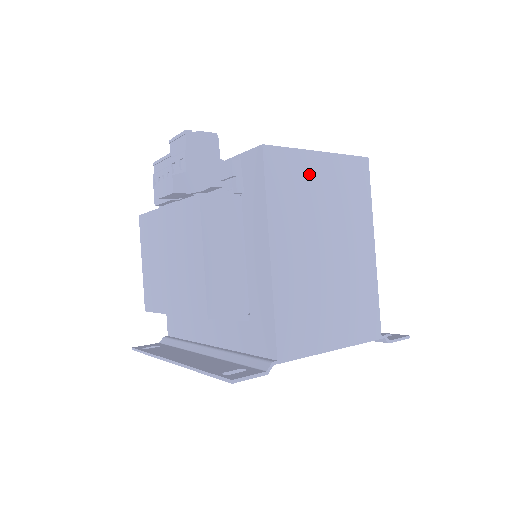
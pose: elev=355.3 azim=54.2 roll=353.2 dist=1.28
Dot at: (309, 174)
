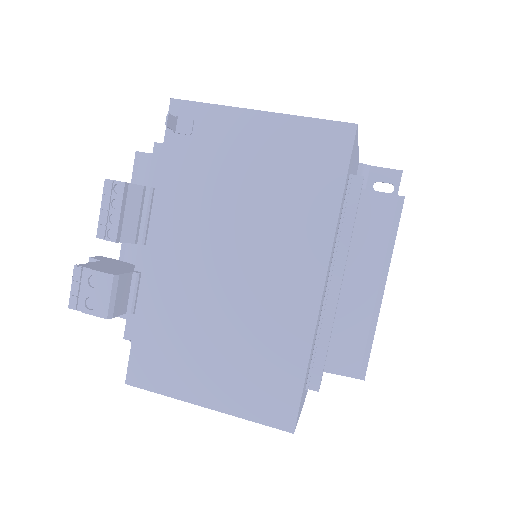
Dot at: occluded
